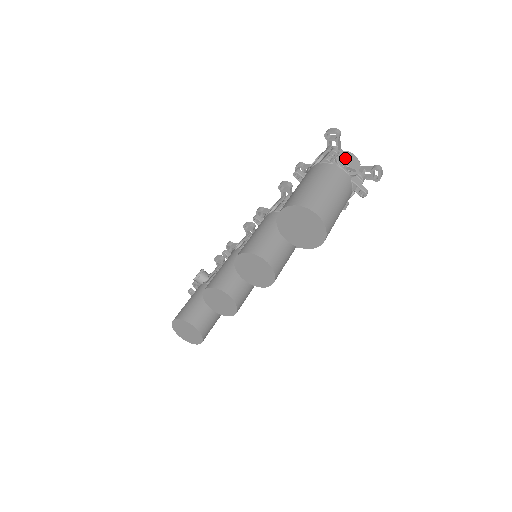
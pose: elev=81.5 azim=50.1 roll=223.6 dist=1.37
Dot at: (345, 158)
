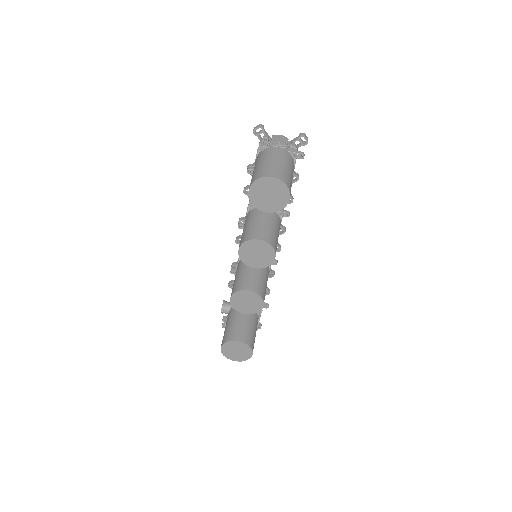
Dot at: (275, 139)
